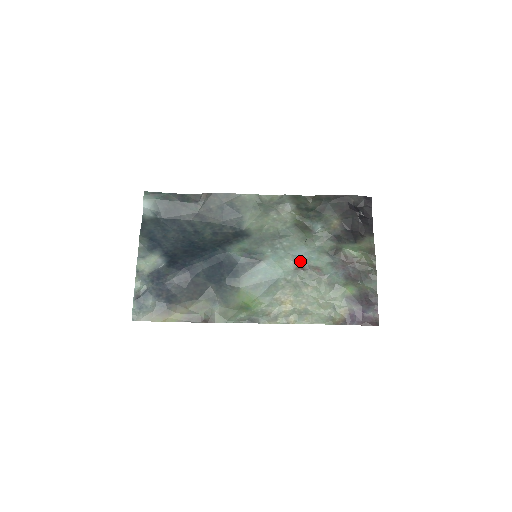
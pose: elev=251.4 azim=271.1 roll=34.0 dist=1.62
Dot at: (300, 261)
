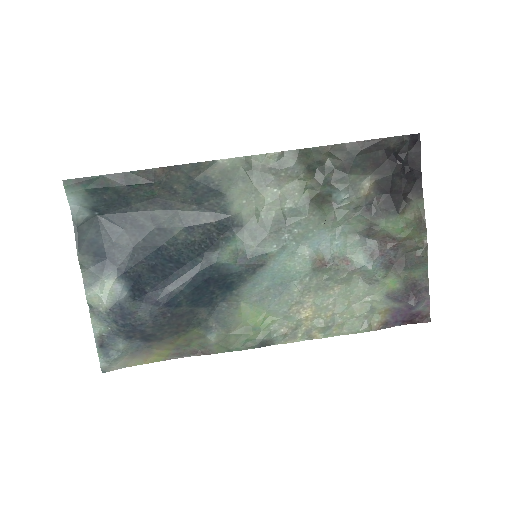
Dot at: (320, 253)
